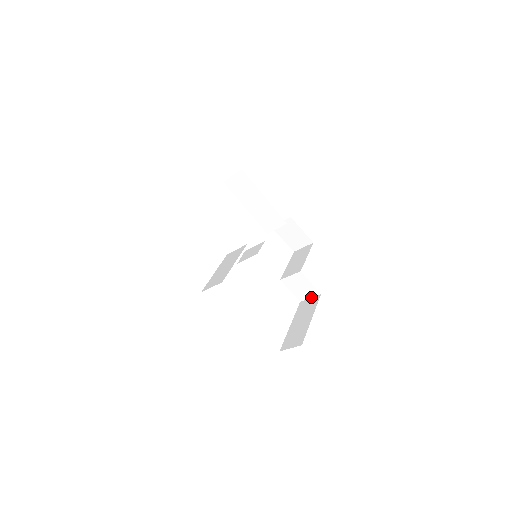
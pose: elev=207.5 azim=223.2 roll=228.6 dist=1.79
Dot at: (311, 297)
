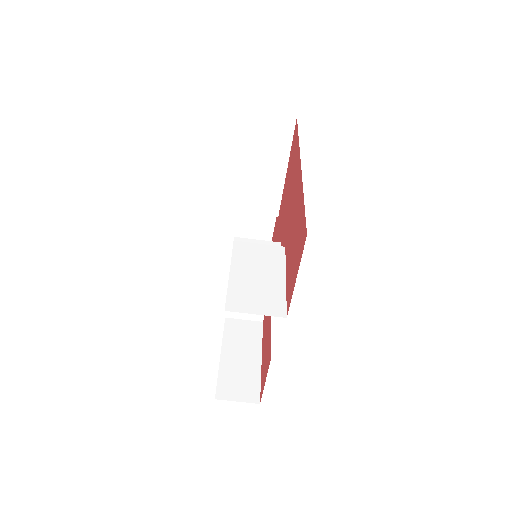
Dot at: (246, 319)
